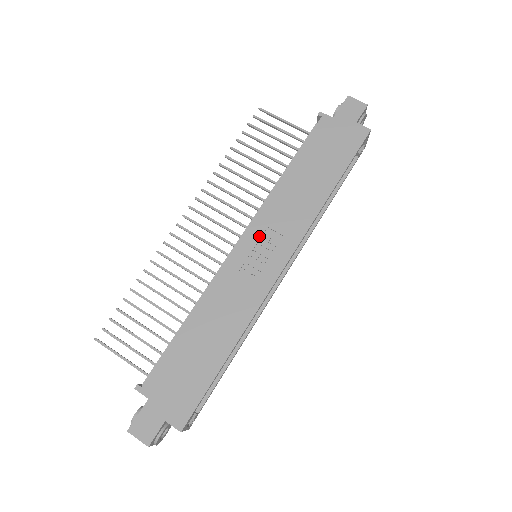
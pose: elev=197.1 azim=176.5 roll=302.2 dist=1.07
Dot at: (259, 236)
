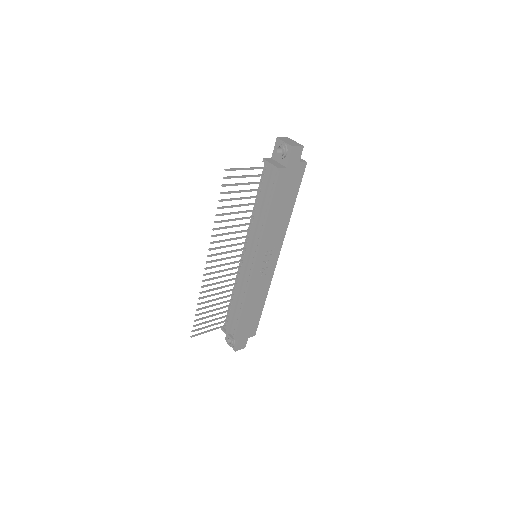
Dot at: (263, 255)
